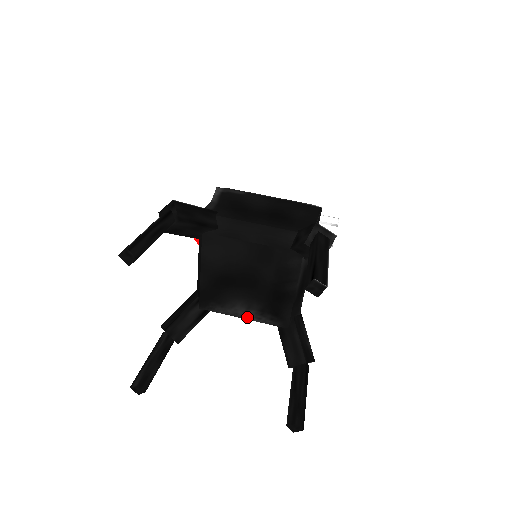
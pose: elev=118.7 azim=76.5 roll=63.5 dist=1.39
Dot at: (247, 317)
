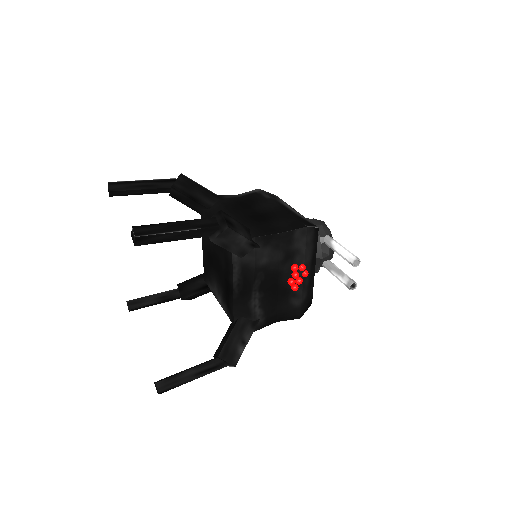
Dot at: (219, 301)
